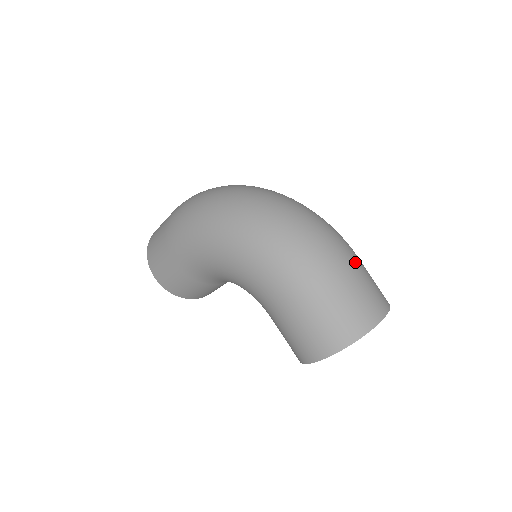
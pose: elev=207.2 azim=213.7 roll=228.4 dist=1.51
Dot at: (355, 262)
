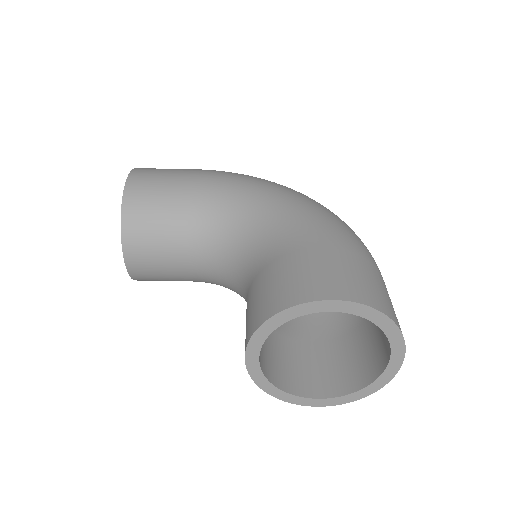
Dot at: occluded
